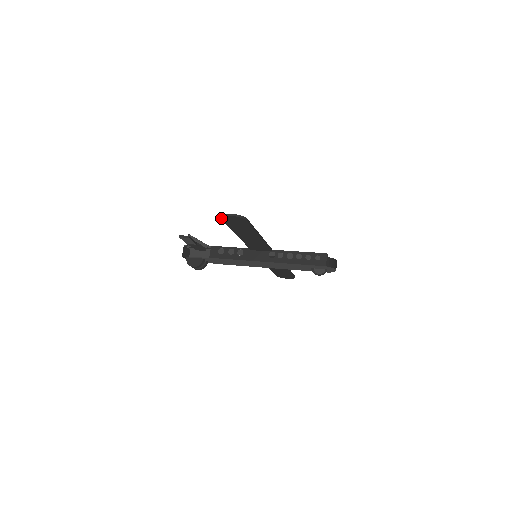
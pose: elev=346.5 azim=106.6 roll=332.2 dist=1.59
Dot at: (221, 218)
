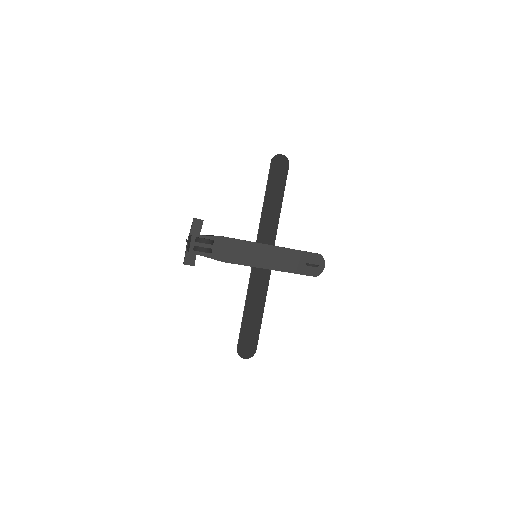
Dot at: (273, 159)
